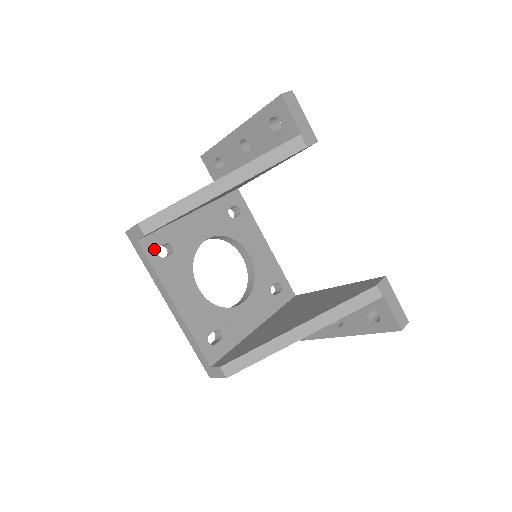
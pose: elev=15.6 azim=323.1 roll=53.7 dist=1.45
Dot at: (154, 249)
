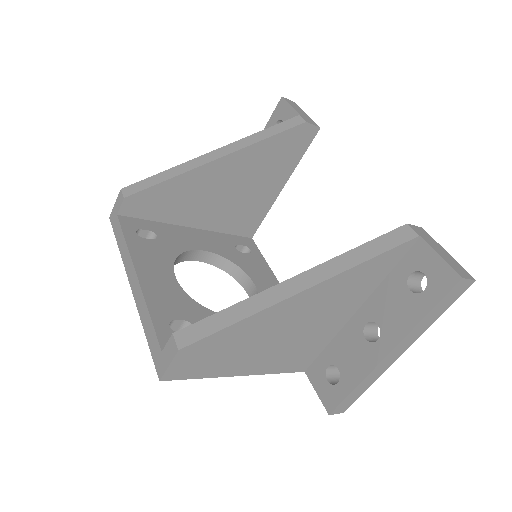
Dot at: (133, 228)
